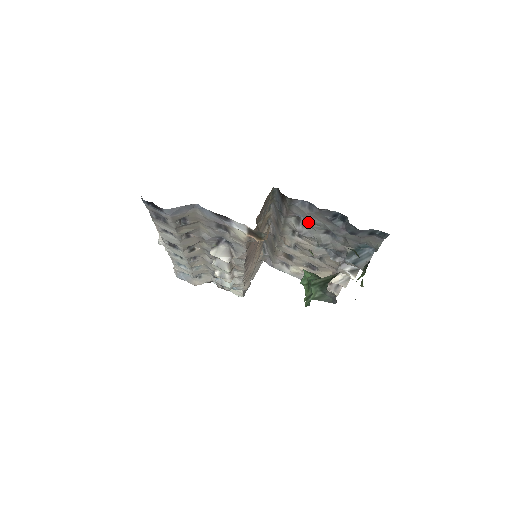
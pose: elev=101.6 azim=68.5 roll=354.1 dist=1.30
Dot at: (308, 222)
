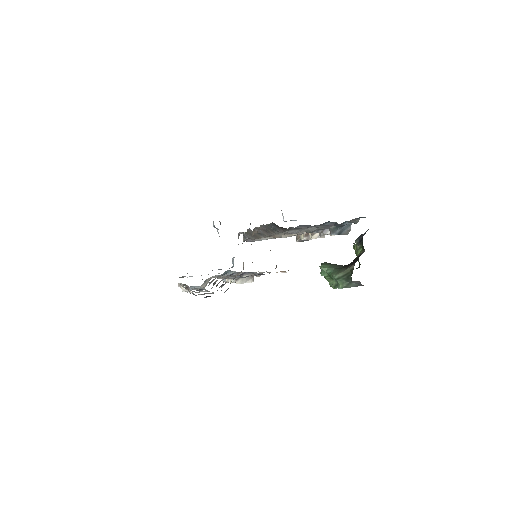
Dot at: occluded
